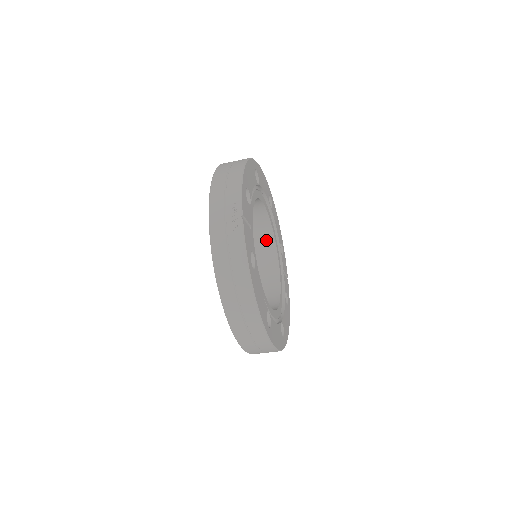
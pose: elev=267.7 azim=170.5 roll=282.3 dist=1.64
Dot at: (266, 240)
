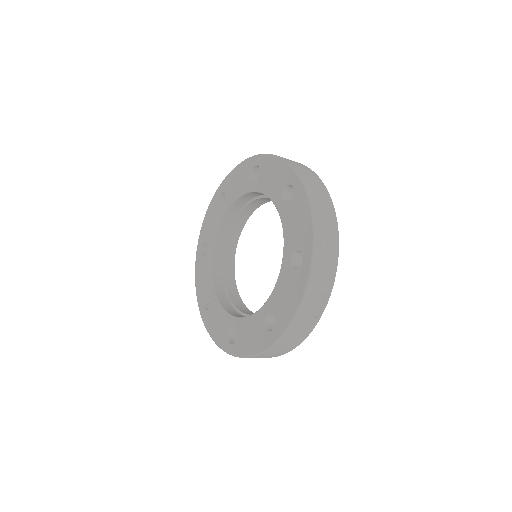
Dot at: (248, 208)
